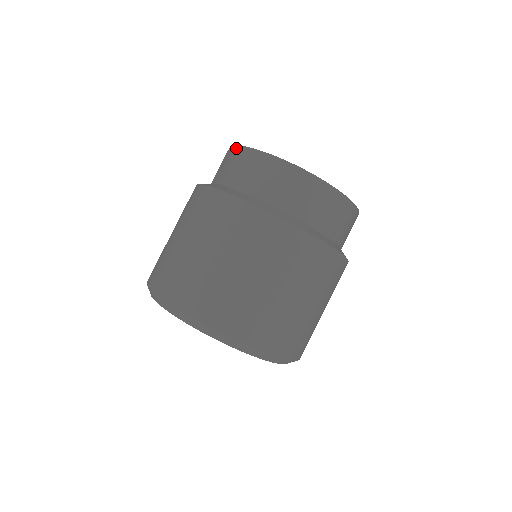
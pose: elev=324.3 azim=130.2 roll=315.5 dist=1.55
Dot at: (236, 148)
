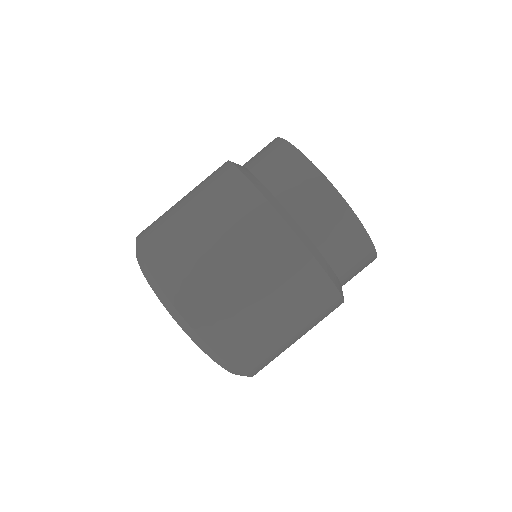
Dot at: occluded
